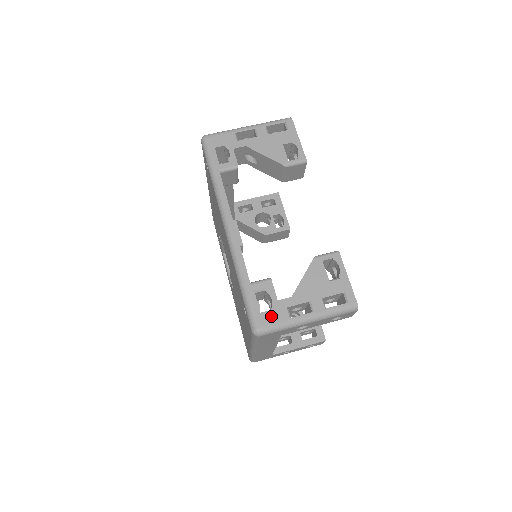
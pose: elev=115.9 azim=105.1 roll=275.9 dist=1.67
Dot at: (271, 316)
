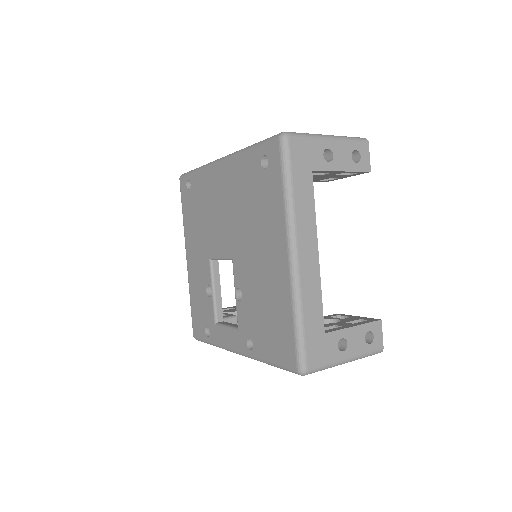
Dot at: occluded
